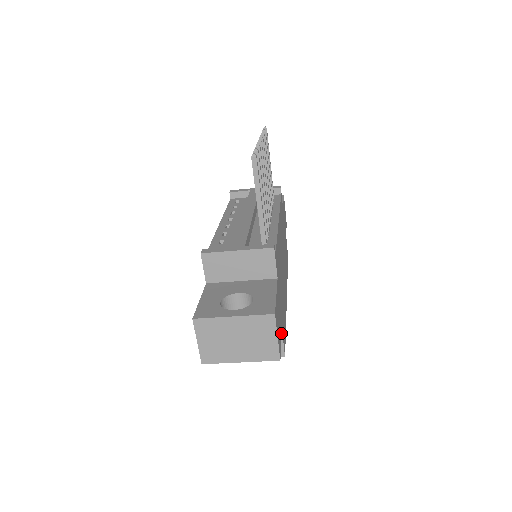
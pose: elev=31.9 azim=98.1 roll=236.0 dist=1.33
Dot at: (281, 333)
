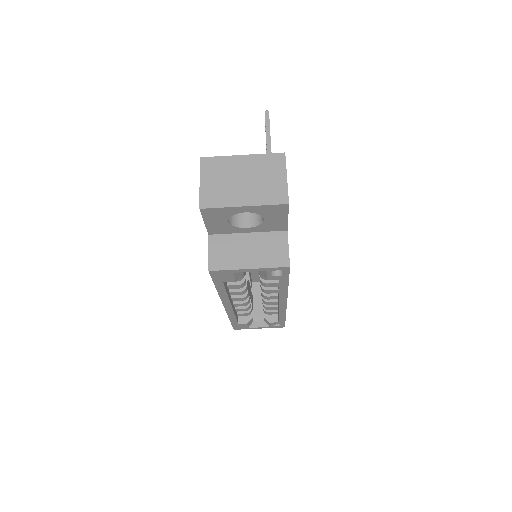
Dot at: (287, 224)
